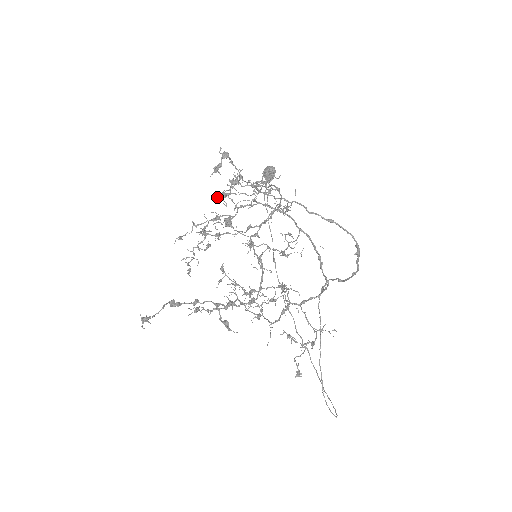
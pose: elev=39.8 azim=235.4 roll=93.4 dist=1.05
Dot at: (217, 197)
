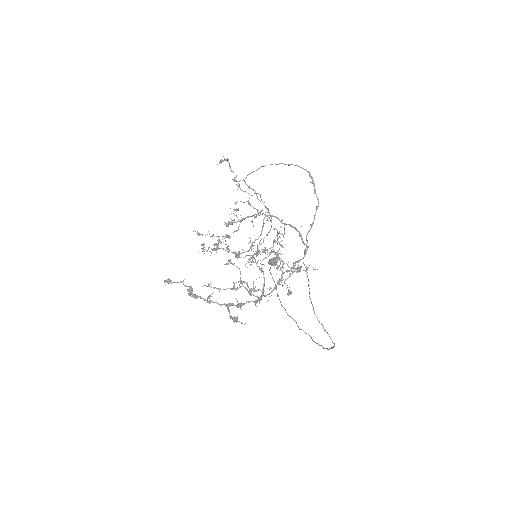
Dot at: (227, 223)
